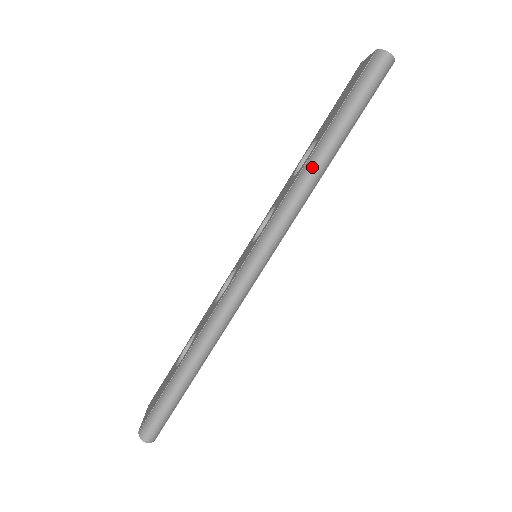
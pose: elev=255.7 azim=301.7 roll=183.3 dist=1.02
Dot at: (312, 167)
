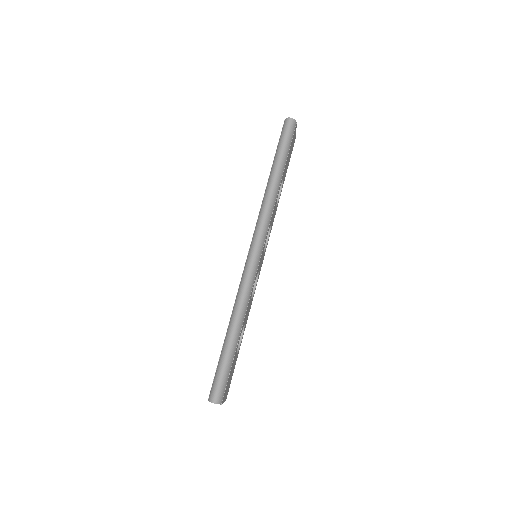
Dot at: (270, 186)
